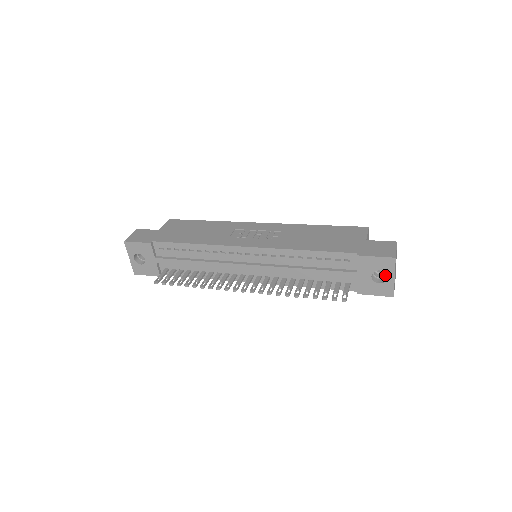
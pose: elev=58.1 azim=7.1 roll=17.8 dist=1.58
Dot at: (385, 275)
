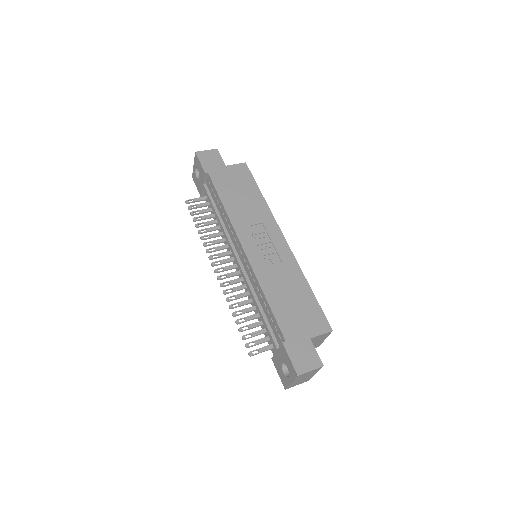
Dot at: occluded
